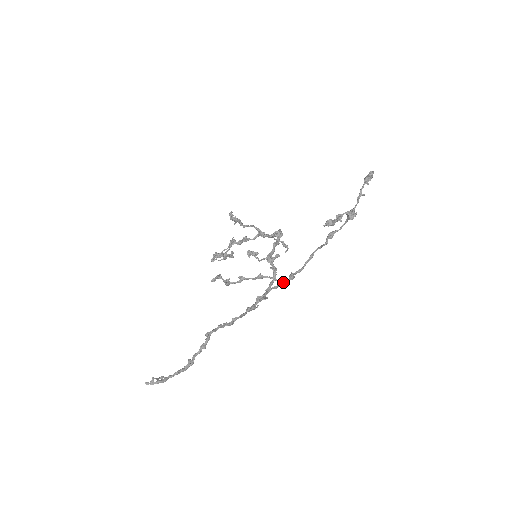
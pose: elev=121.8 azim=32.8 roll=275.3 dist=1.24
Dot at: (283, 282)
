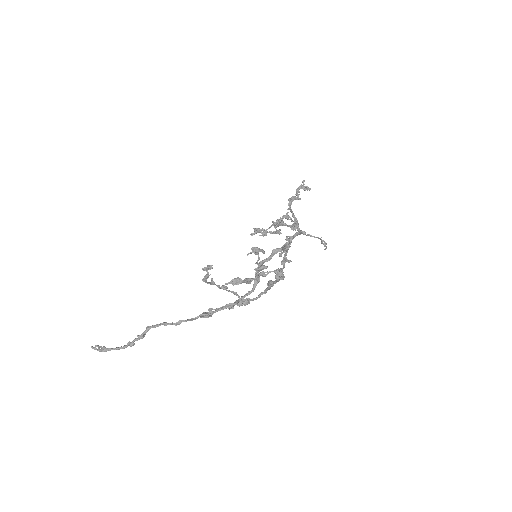
Dot at: (237, 304)
